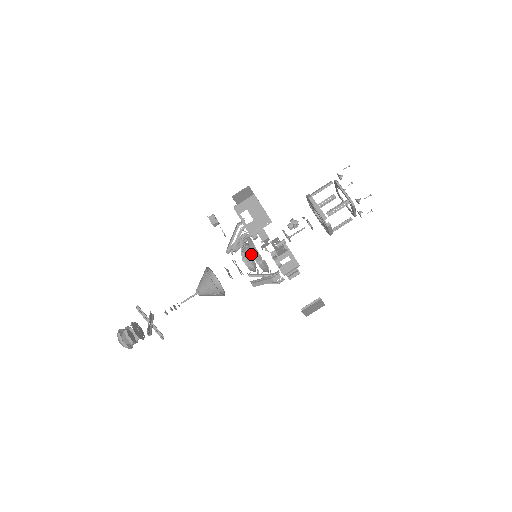
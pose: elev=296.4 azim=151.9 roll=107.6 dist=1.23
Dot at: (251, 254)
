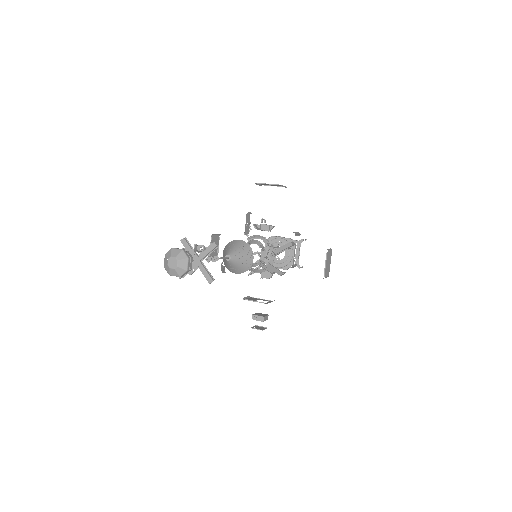
Dot at: (258, 243)
